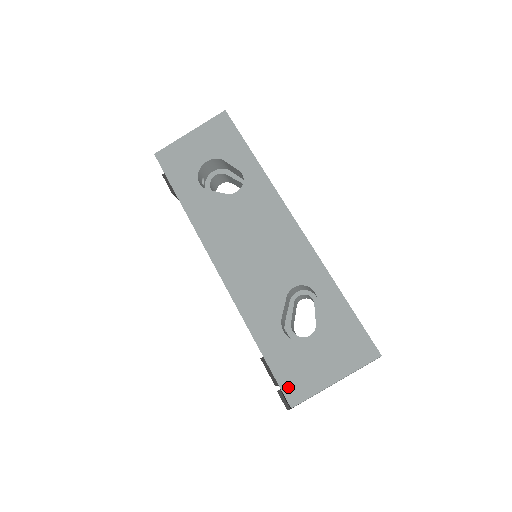
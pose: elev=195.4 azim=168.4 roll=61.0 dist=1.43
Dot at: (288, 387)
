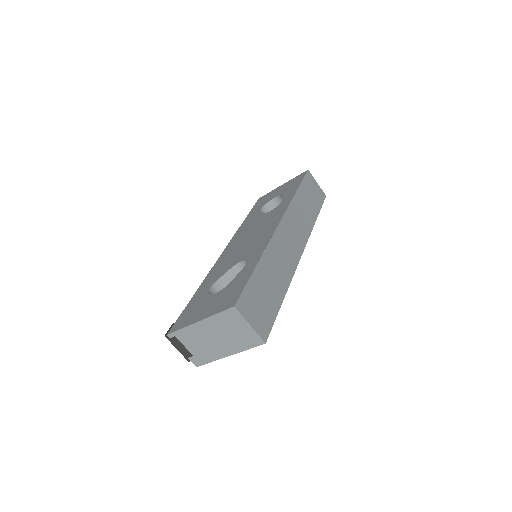
Dot at: (179, 321)
